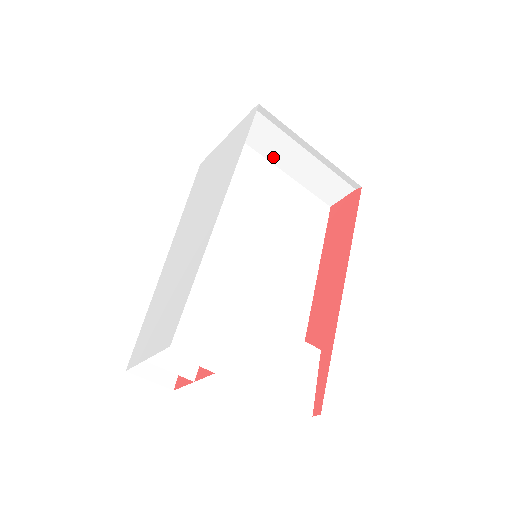
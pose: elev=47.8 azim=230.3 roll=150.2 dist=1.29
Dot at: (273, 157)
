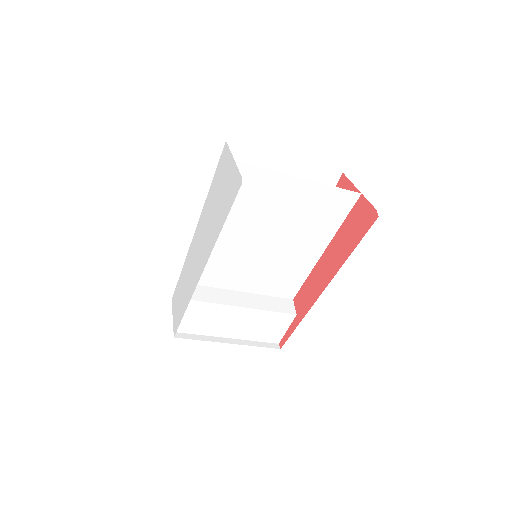
Dot at: occluded
